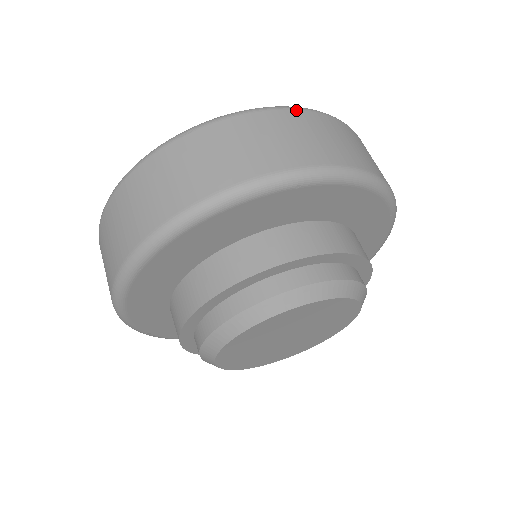
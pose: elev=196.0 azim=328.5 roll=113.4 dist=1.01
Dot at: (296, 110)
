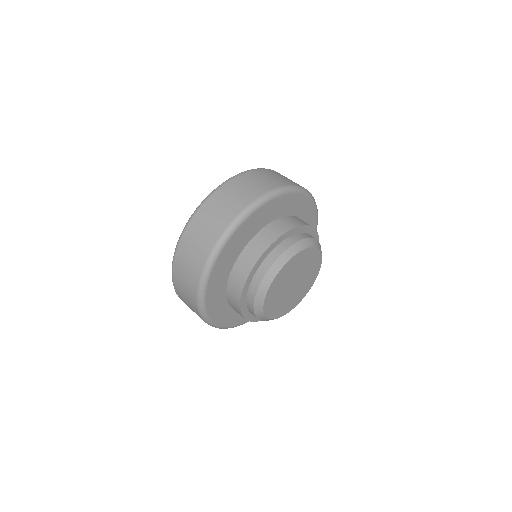
Dot at: occluded
